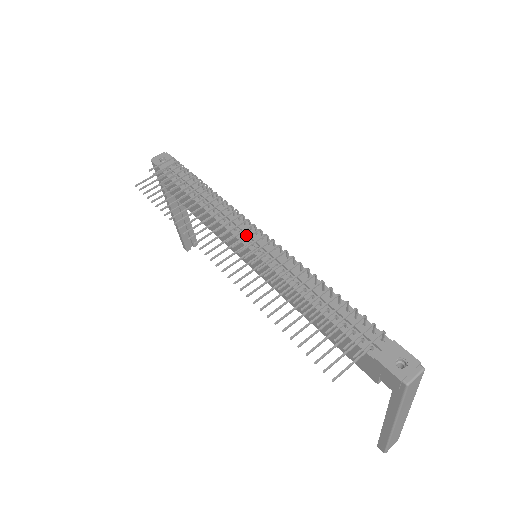
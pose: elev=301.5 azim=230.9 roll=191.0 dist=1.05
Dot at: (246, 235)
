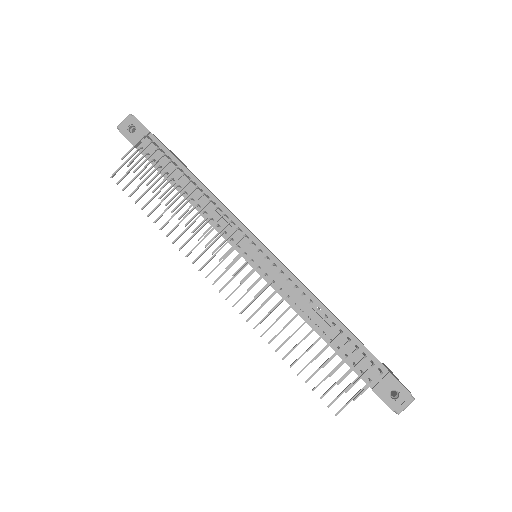
Dot at: (244, 246)
